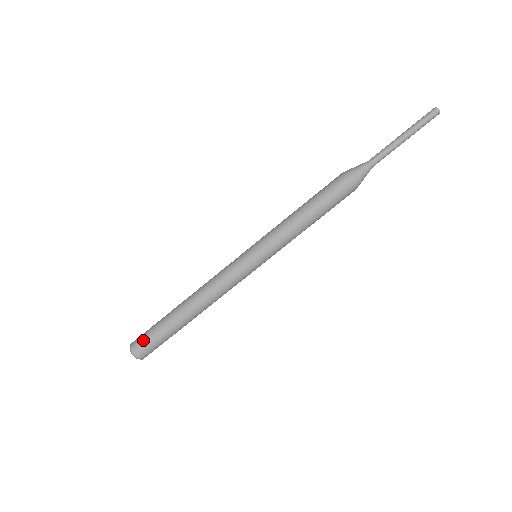
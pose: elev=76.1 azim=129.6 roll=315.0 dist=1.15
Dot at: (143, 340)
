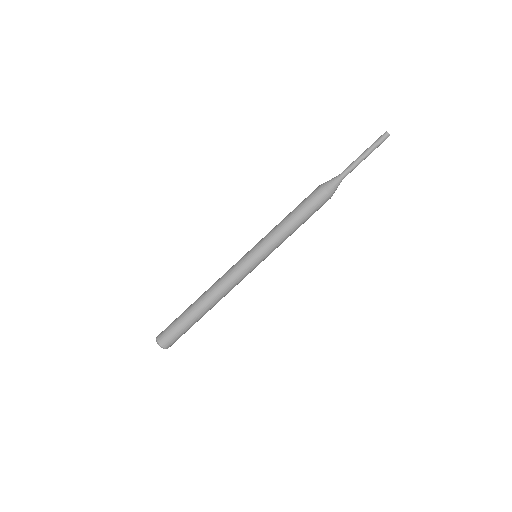
Dot at: (166, 328)
